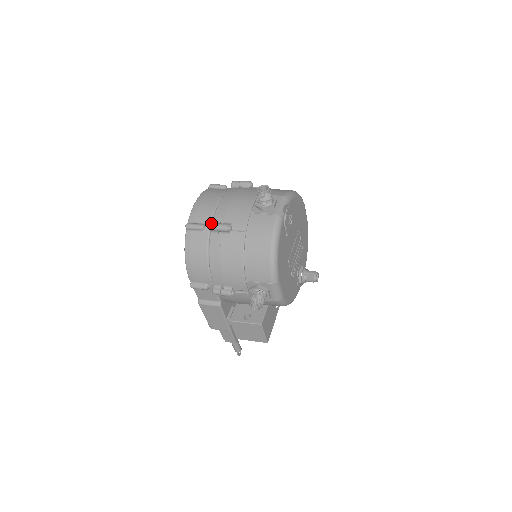
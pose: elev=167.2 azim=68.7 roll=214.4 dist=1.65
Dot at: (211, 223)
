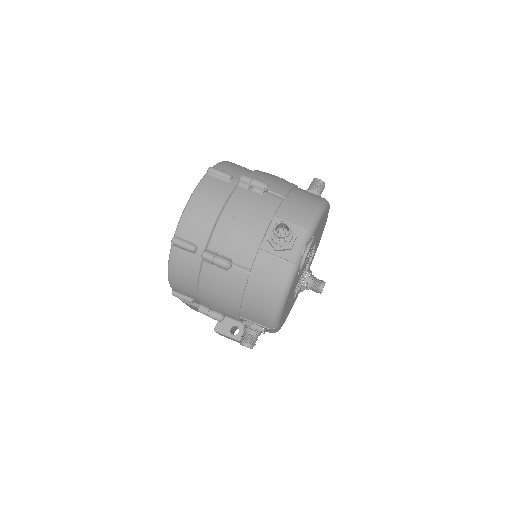
Dot at: (205, 252)
